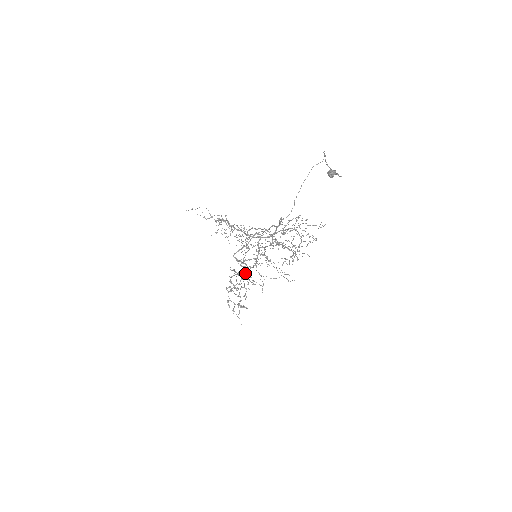
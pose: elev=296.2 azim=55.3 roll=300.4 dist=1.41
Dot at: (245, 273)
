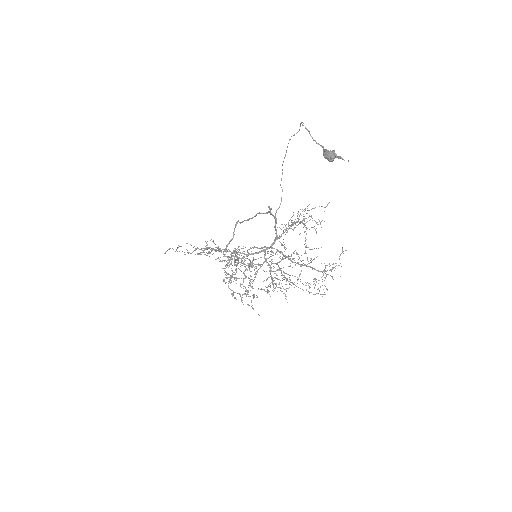
Dot at: (238, 259)
